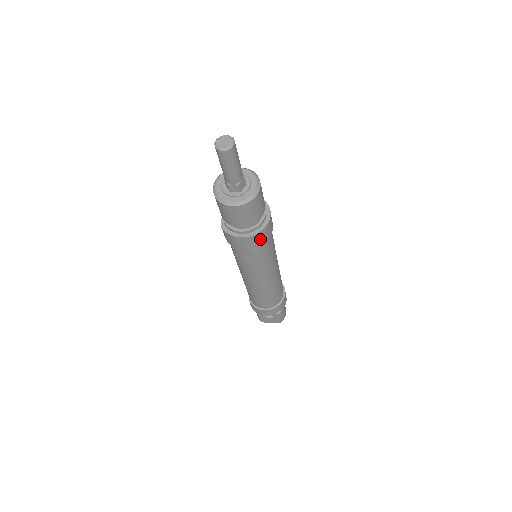
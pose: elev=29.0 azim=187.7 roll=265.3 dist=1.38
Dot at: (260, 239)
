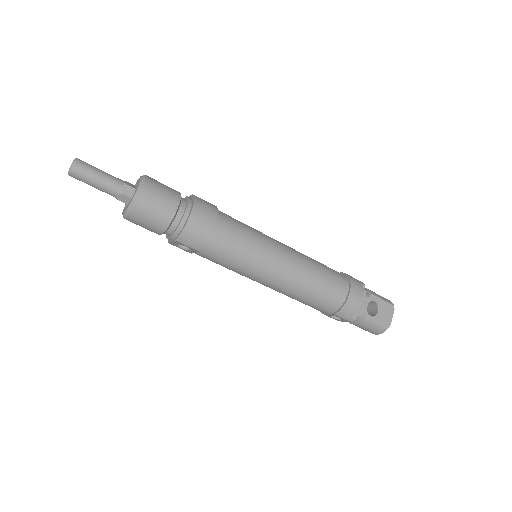
Dot at: (206, 207)
